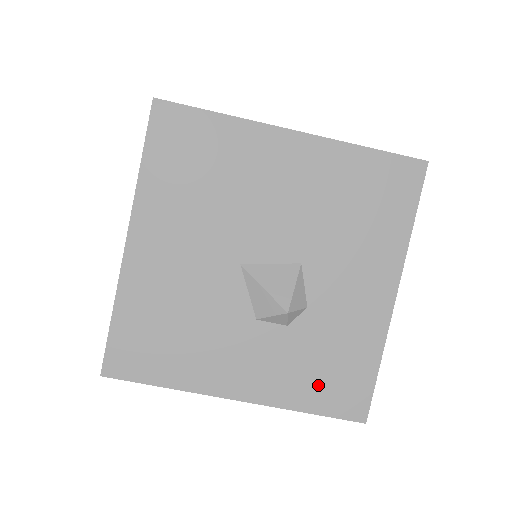
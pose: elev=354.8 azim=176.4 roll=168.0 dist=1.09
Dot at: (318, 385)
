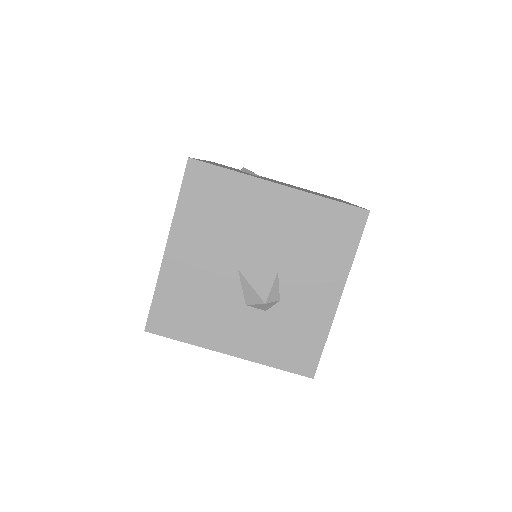
Dot at: (283, 351)
